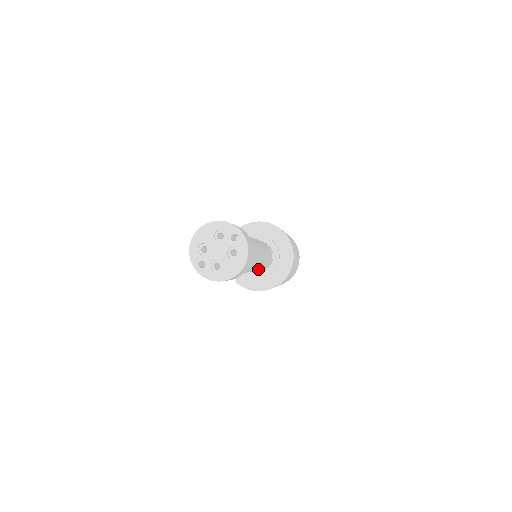
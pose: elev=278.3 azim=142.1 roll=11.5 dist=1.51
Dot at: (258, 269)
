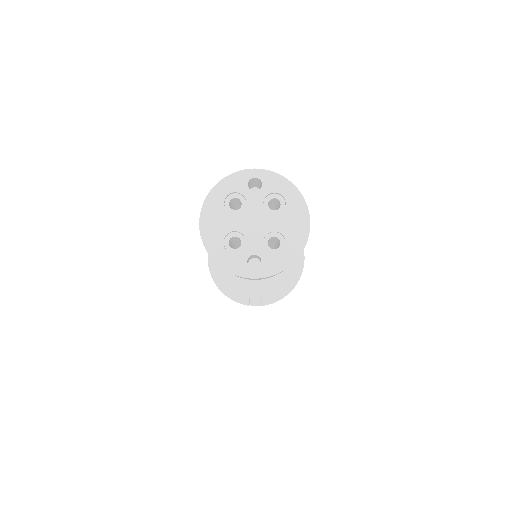
Dot at: occluded
